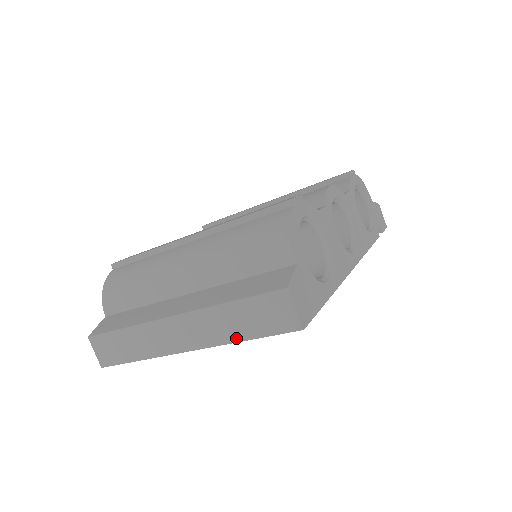
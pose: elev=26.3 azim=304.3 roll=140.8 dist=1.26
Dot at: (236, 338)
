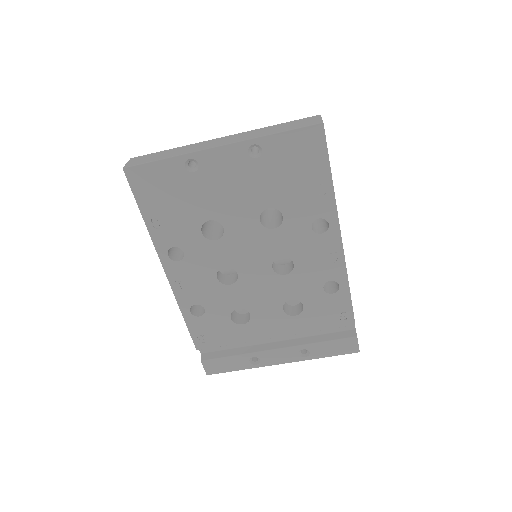
Dot at: (268, 134)
